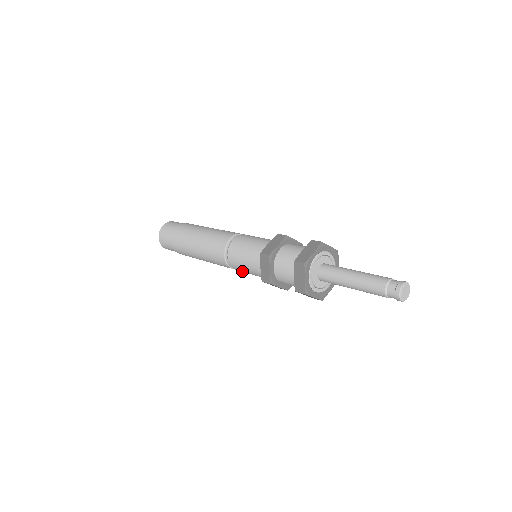
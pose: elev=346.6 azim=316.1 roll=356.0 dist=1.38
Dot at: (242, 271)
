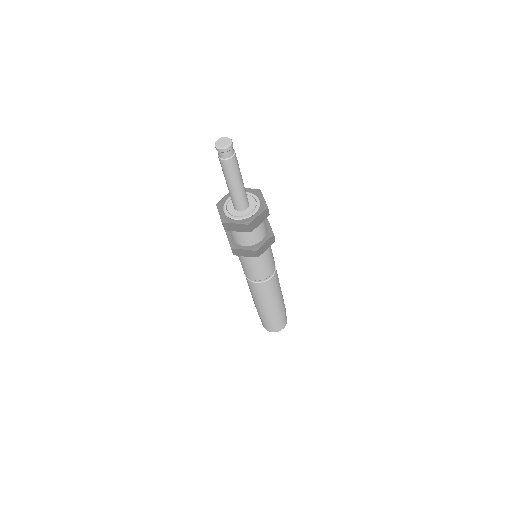
Dot at: (251, 274)
